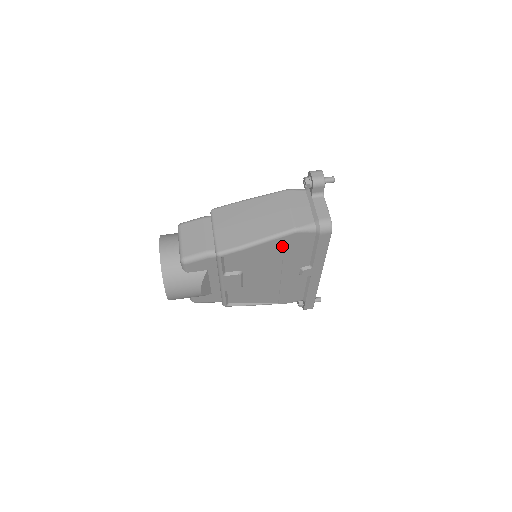
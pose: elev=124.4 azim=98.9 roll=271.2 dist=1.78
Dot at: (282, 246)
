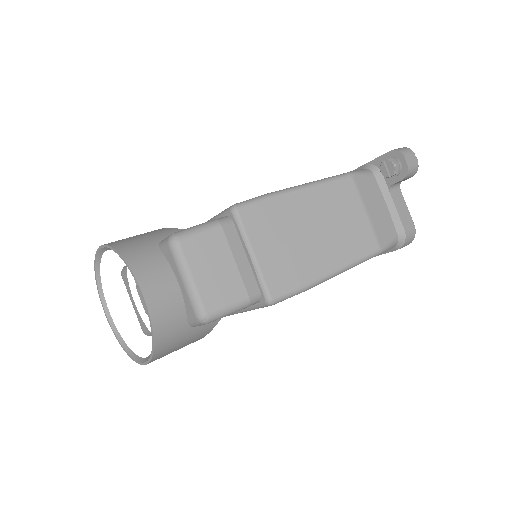
Dot at: occluded
